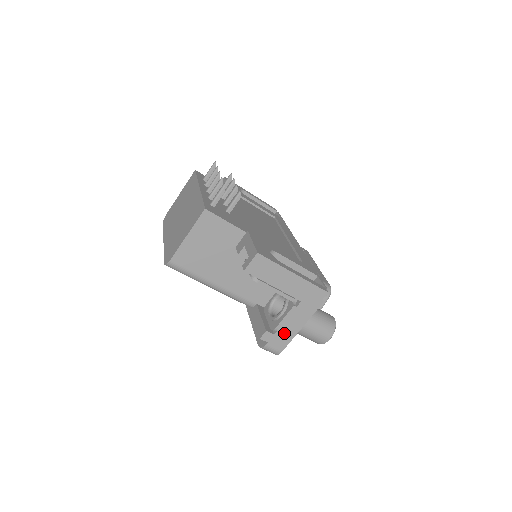
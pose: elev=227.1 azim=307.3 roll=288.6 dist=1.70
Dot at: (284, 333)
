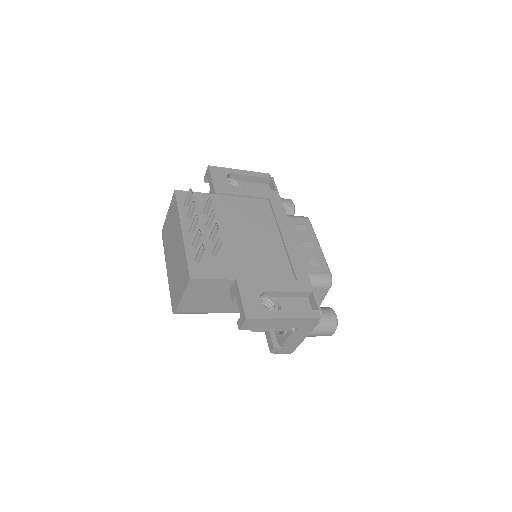
Dot at: (290, 345)
